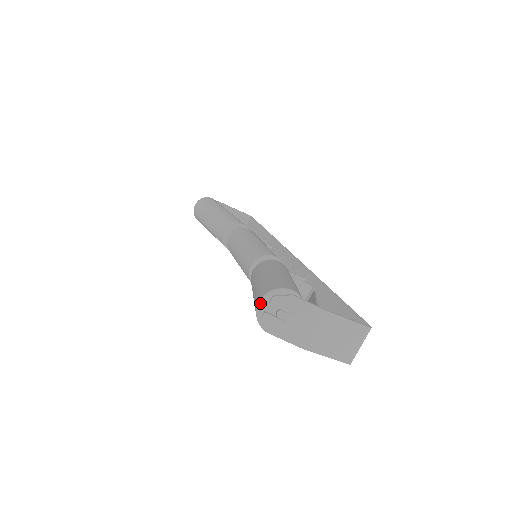
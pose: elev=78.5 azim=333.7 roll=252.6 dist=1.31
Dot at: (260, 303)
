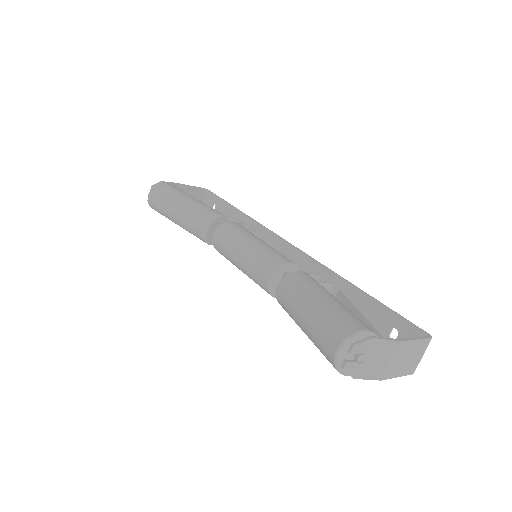
Dot at: (338, 353)
